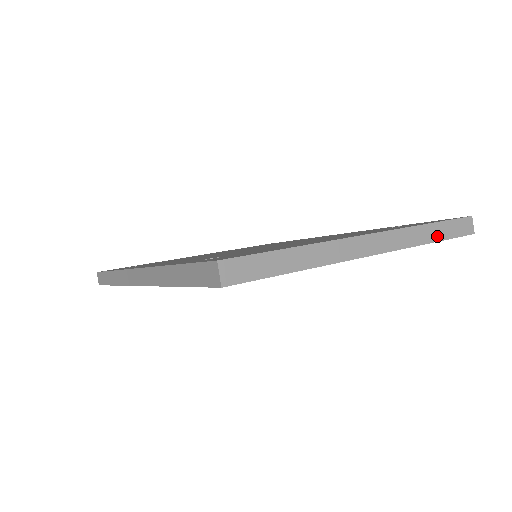
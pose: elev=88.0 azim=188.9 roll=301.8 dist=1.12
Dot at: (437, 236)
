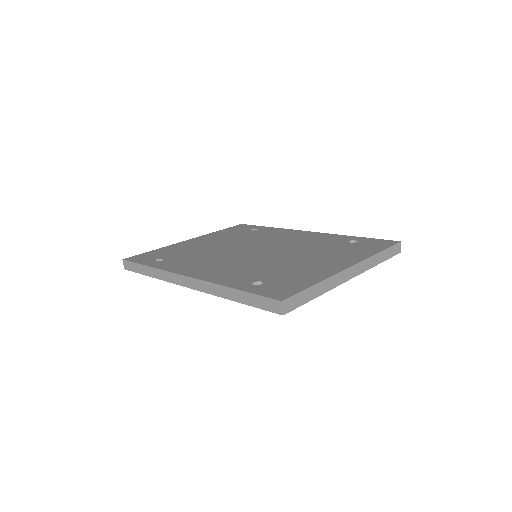
Dot at: (382, 259)
